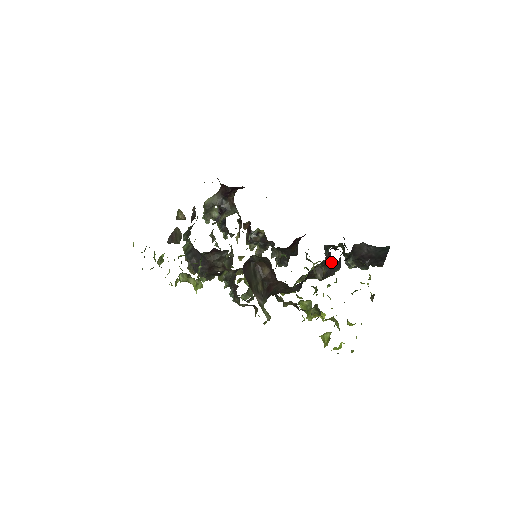
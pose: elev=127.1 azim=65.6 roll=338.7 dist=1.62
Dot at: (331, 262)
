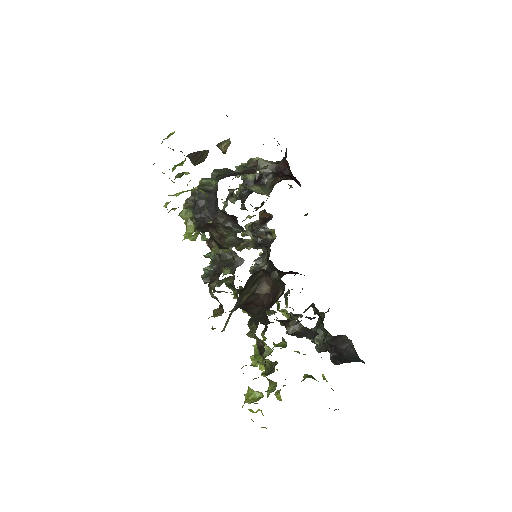
Dot at: (313, 330)
